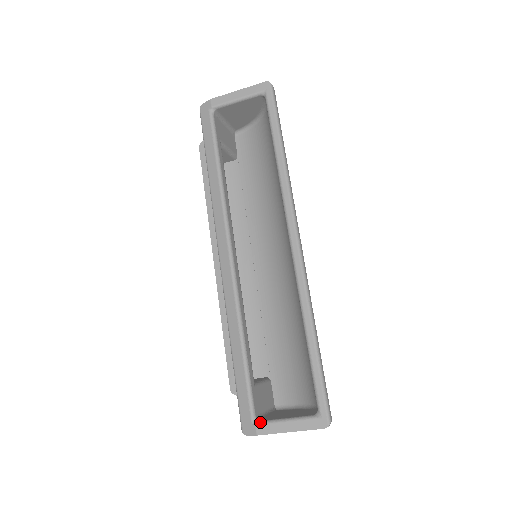
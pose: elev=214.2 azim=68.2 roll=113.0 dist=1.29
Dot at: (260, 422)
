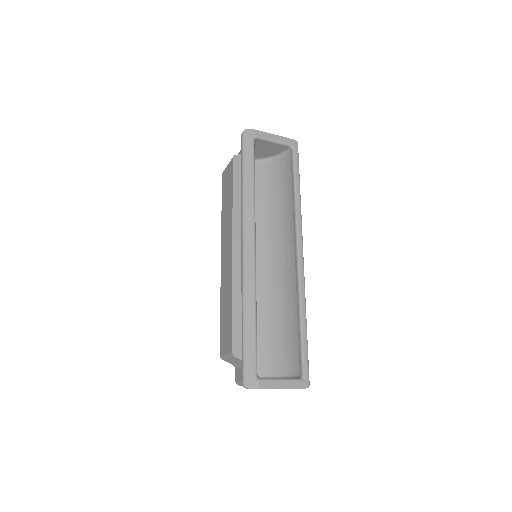
Dot at: (262, 378)
